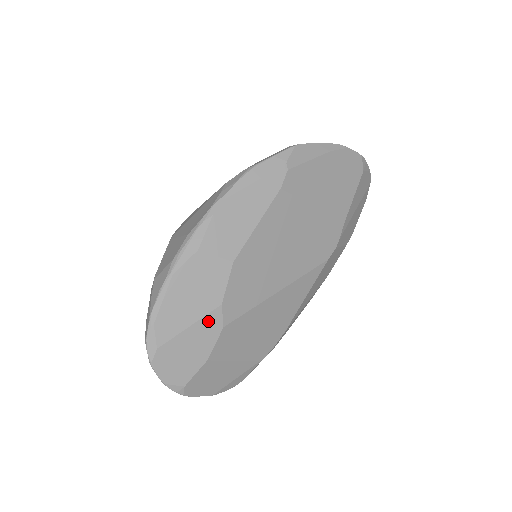
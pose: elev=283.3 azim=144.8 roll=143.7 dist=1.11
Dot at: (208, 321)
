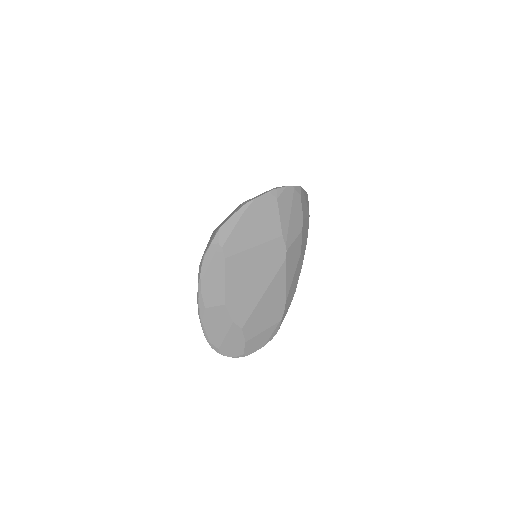
Dot at: (232, 330)
